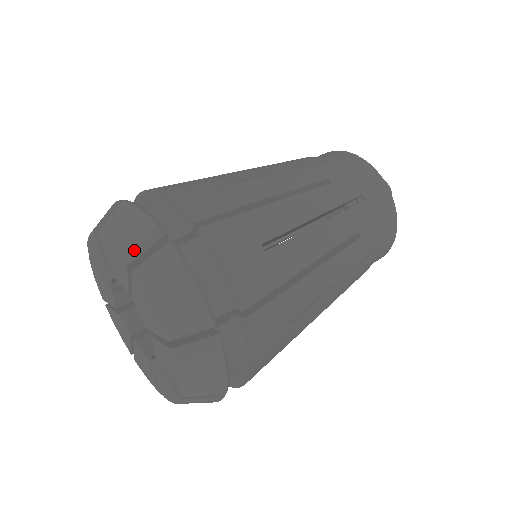
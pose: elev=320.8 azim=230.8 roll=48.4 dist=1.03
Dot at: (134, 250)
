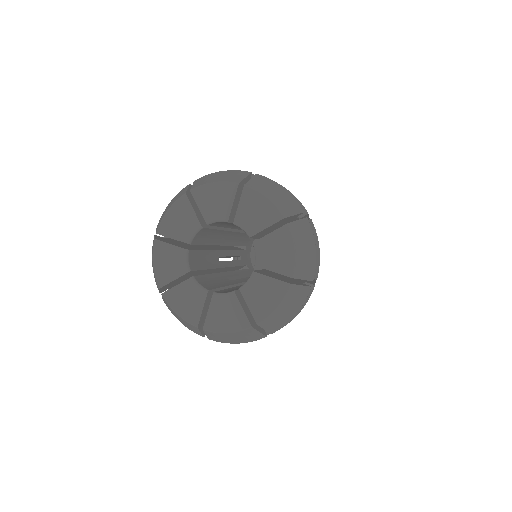
Dot at: (182, 193)
